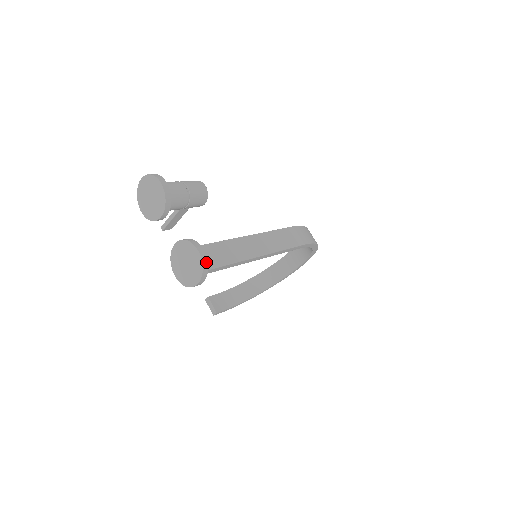
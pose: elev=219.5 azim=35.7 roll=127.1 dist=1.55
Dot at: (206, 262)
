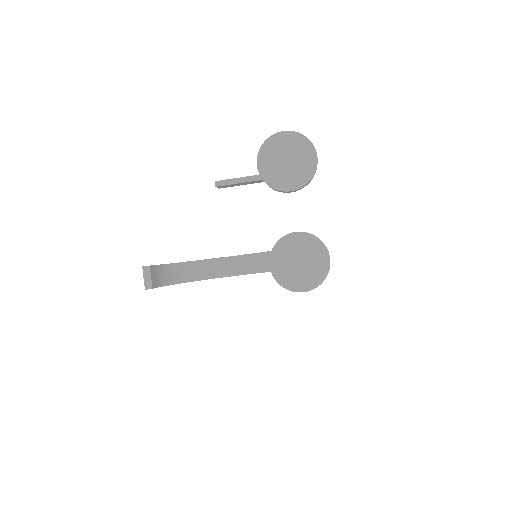
Dot at: occluded
